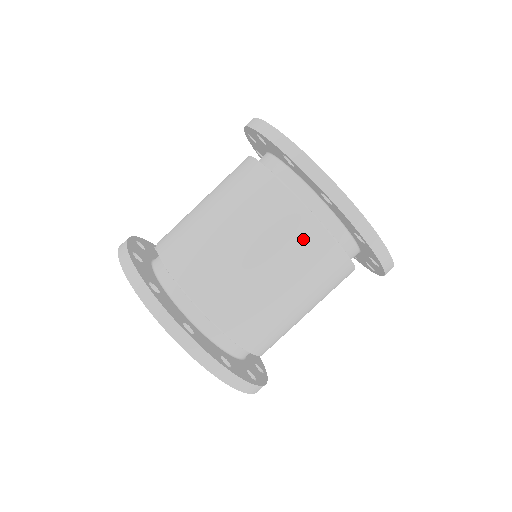
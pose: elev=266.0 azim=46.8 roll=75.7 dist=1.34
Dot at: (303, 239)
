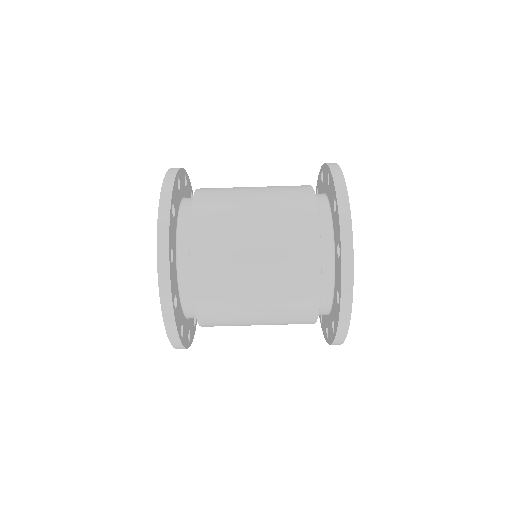
Dot at: (300, 302)
